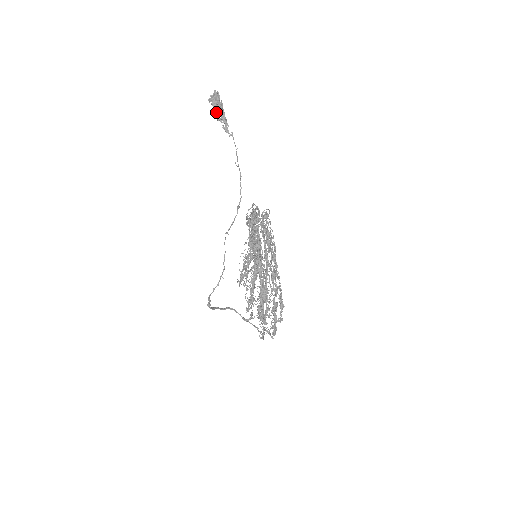
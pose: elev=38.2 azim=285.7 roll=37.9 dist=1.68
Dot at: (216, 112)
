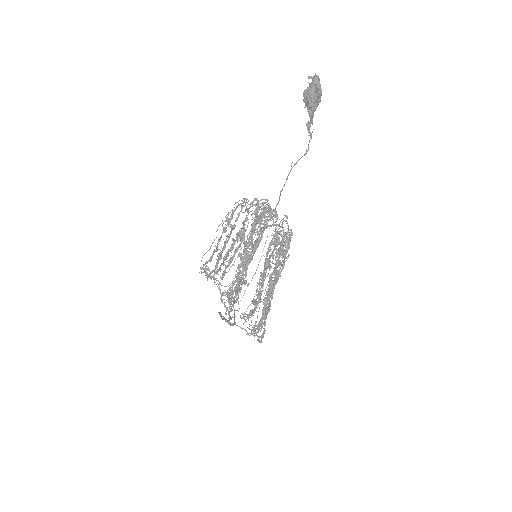
Dot at: (313, 105)
